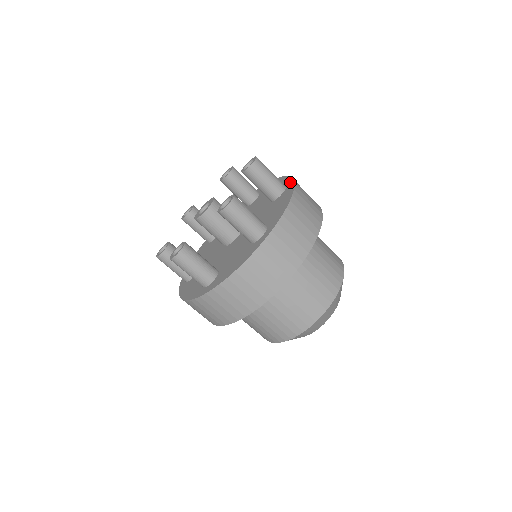
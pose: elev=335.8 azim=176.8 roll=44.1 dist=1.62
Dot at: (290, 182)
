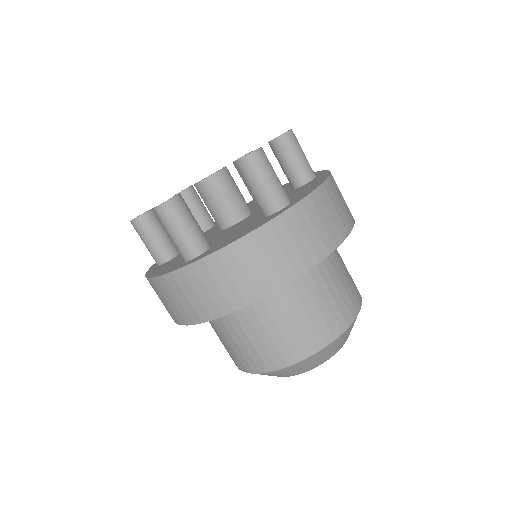
Dot at: occluded
